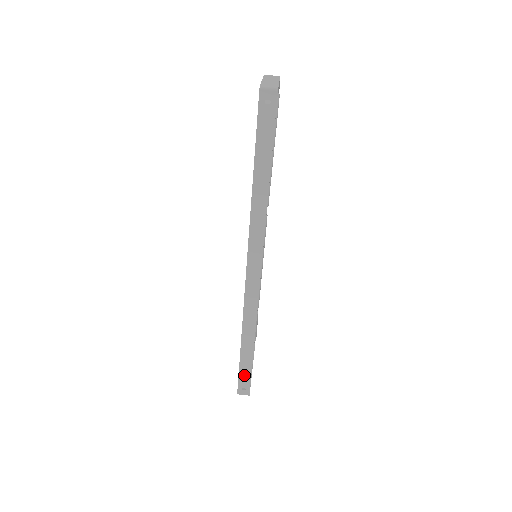
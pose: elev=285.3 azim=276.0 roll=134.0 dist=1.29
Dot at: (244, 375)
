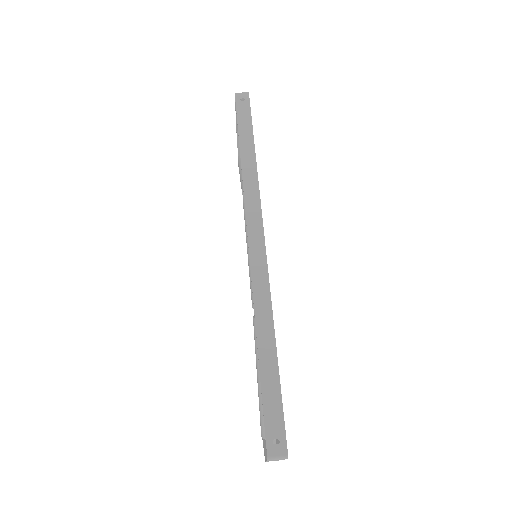
Dot at: (271, 409)
